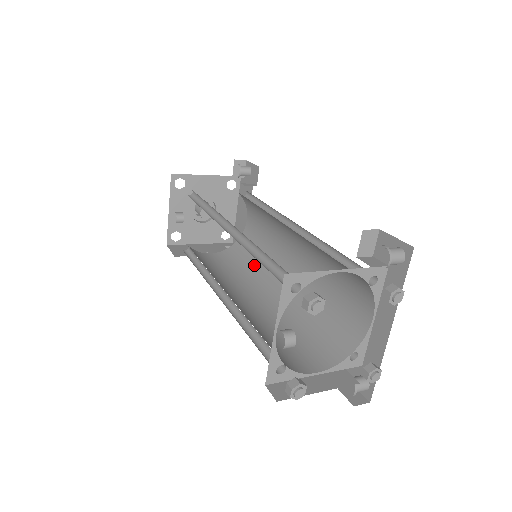
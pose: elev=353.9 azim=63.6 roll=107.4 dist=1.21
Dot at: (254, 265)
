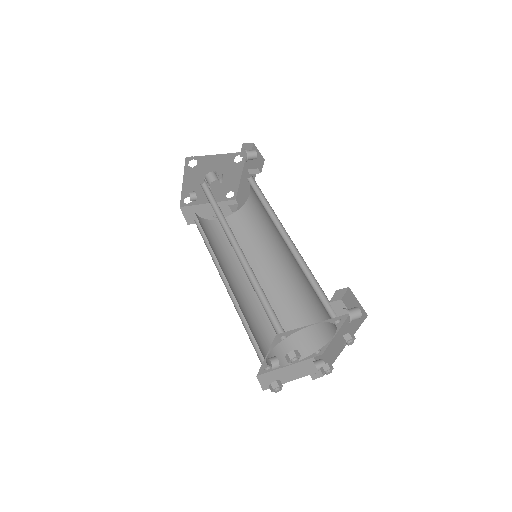
Dot at: (253, 243)
